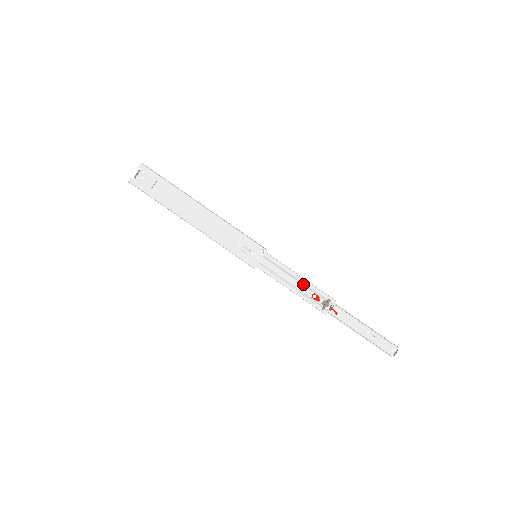
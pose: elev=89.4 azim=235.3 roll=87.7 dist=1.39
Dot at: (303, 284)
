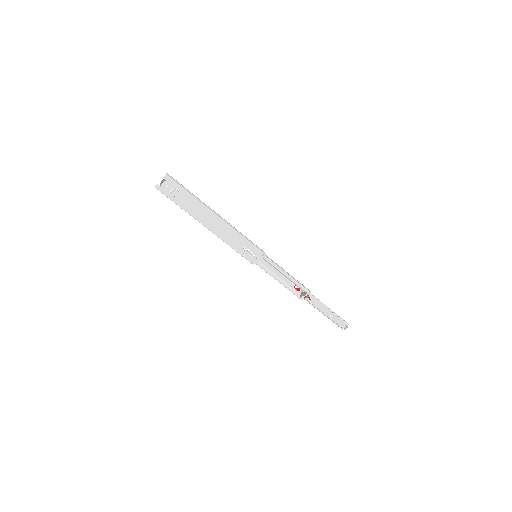
Dot at: (289, 279)
